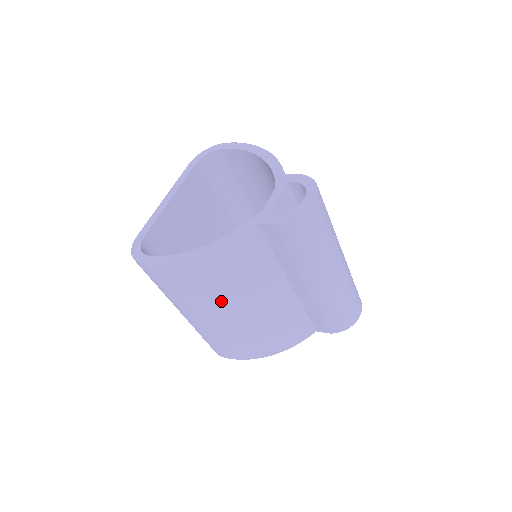
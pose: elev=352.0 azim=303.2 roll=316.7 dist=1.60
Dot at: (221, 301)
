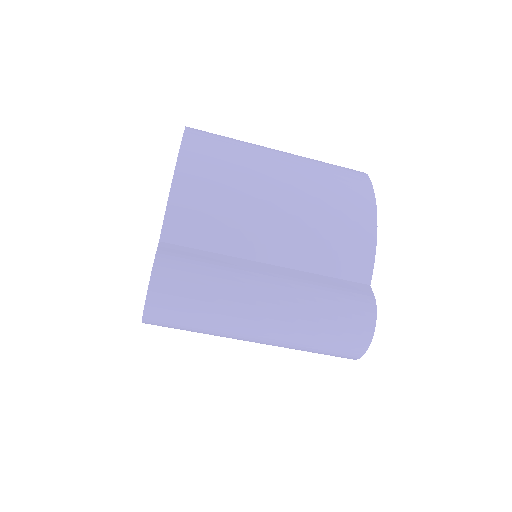
Dot at: occluded
